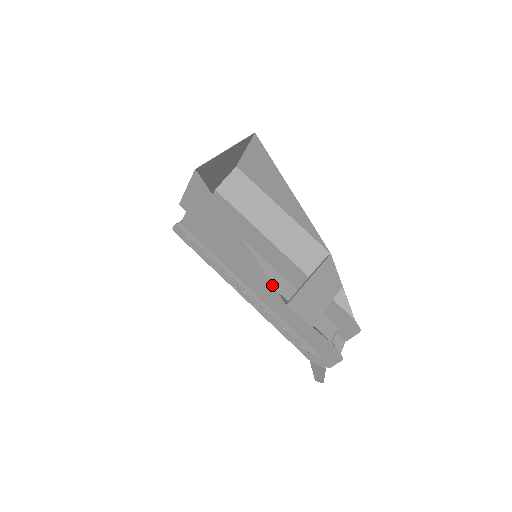
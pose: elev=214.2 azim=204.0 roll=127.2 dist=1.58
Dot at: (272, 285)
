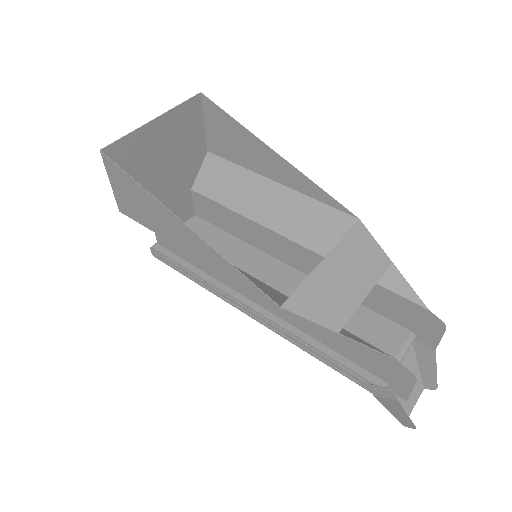
Dot at: (248, 280)
